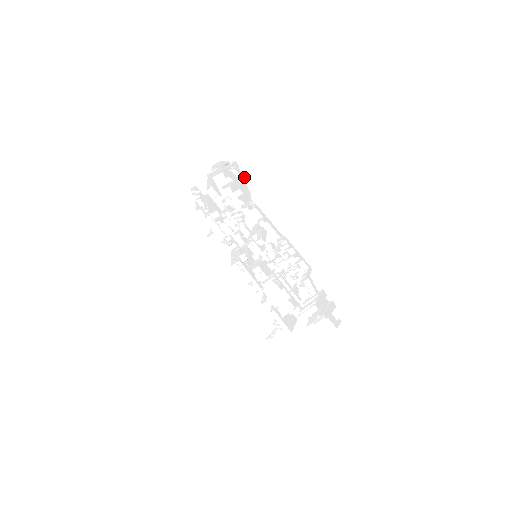
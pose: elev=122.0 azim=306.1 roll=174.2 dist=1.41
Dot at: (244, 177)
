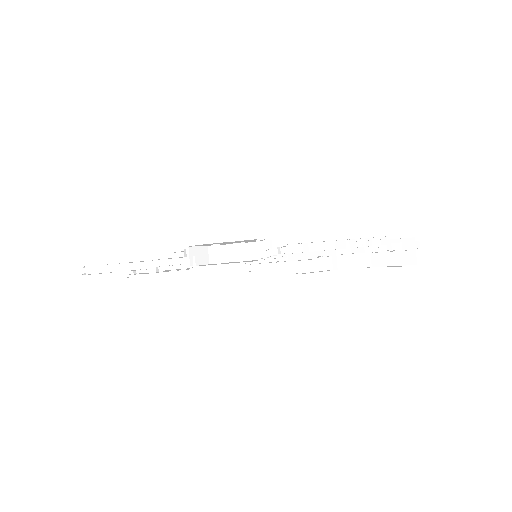
Dot at: (287, 247)
